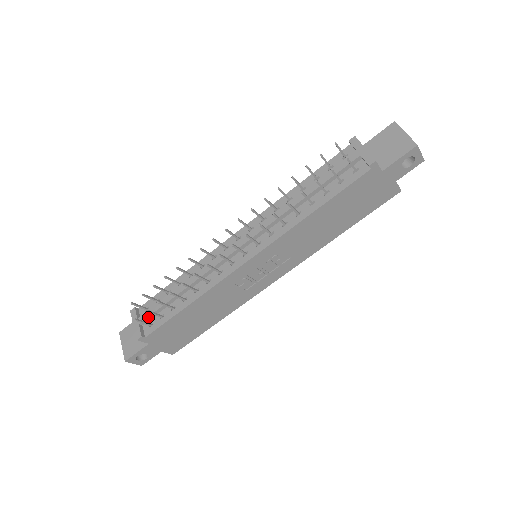
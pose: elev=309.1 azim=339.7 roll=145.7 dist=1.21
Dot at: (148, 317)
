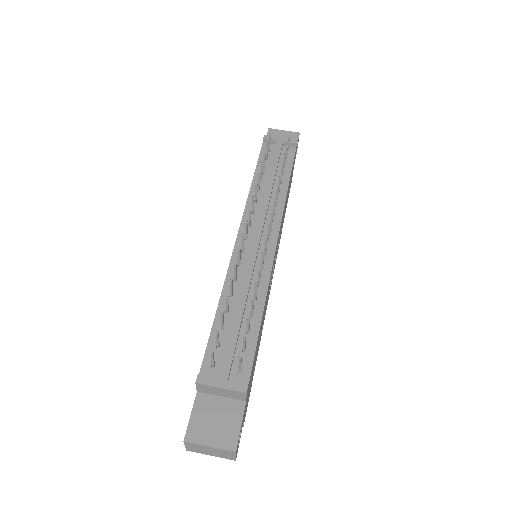
Dot at: (231, 363)
